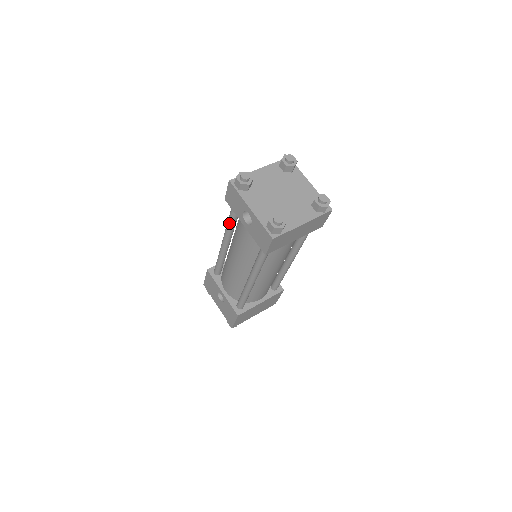
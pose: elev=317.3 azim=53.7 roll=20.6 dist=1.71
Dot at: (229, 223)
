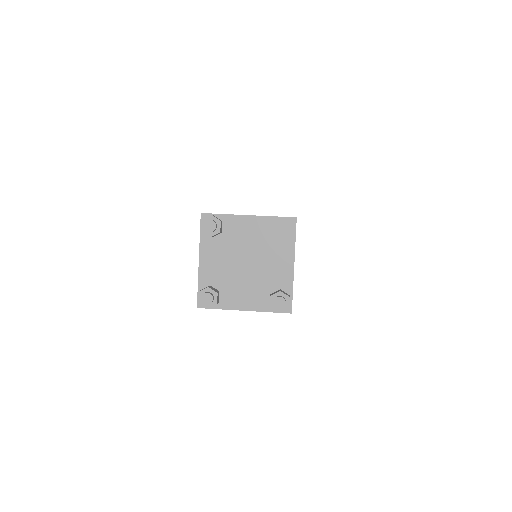
Dot at: occluded
